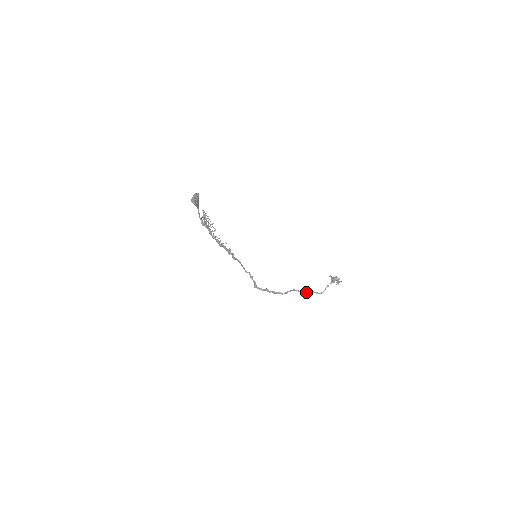
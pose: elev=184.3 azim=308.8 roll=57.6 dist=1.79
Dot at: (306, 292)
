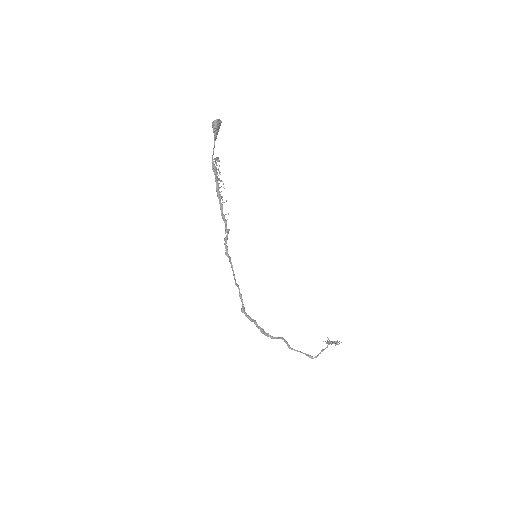
Dot at: (297, 351)
